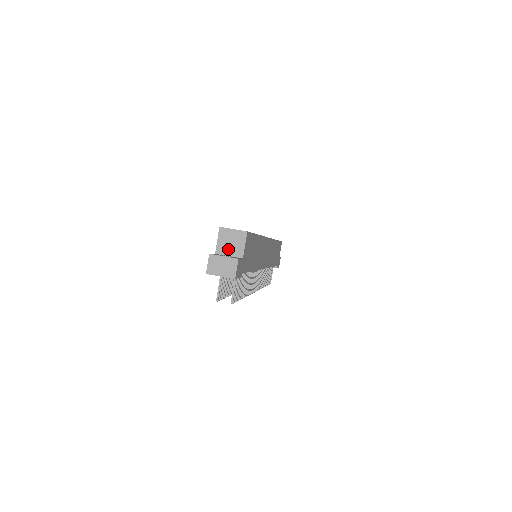
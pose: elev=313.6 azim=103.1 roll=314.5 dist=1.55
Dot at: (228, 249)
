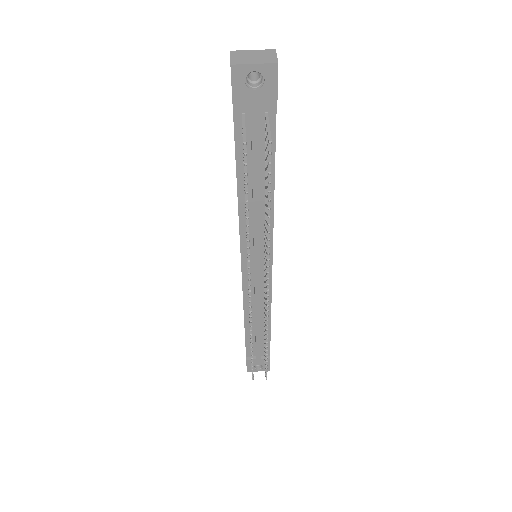
Dot at: occluded
